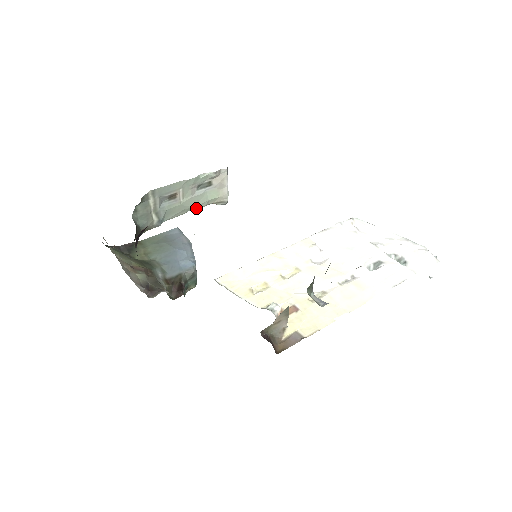
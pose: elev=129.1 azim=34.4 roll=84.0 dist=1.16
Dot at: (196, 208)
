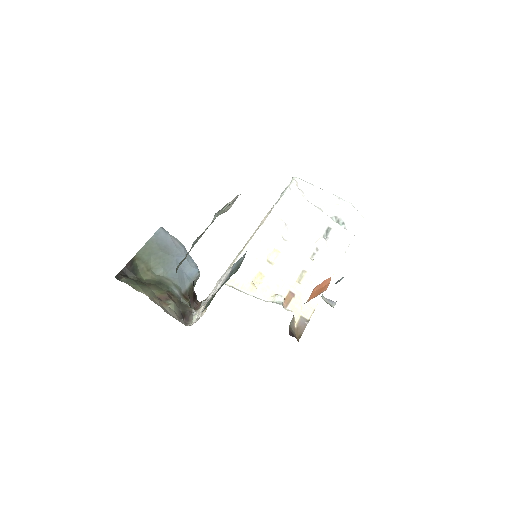
Dot at: occluded
